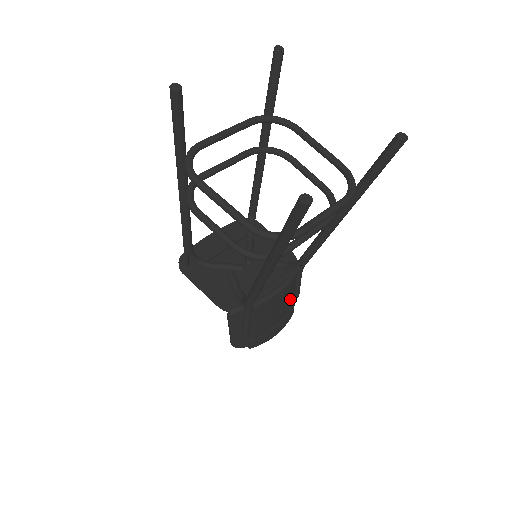
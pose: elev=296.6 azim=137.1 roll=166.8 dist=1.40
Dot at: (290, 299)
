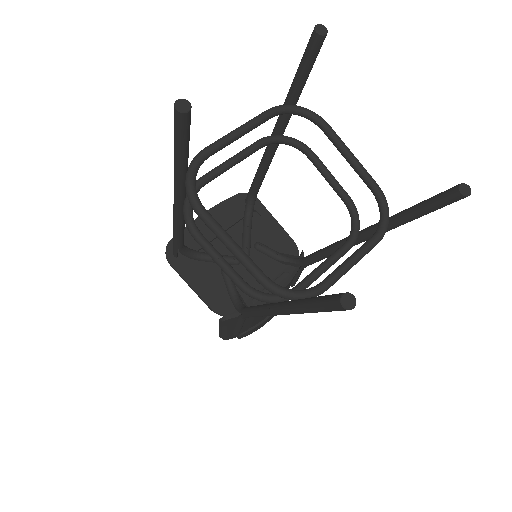
Dot at: occluded
